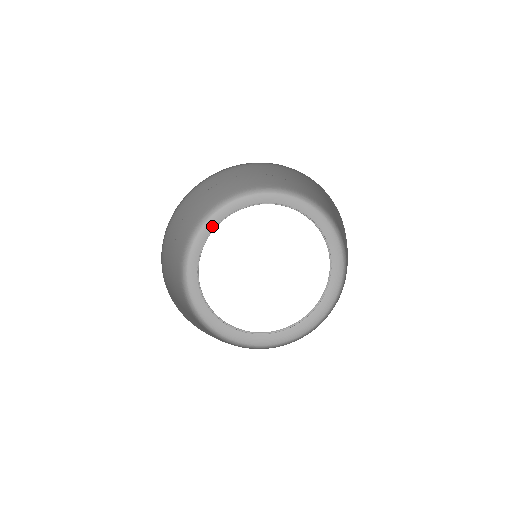
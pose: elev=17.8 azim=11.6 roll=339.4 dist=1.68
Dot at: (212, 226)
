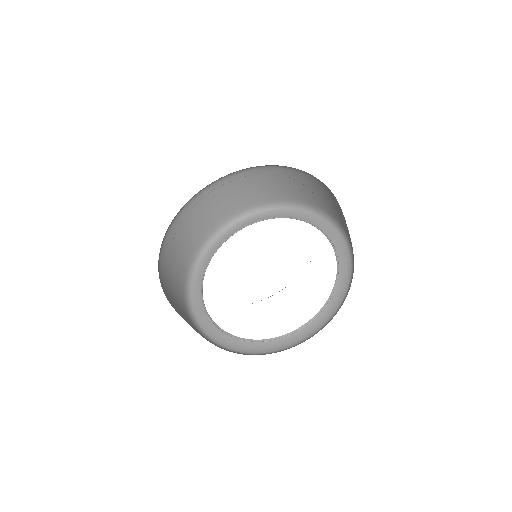
Dot at: (226, 237)
